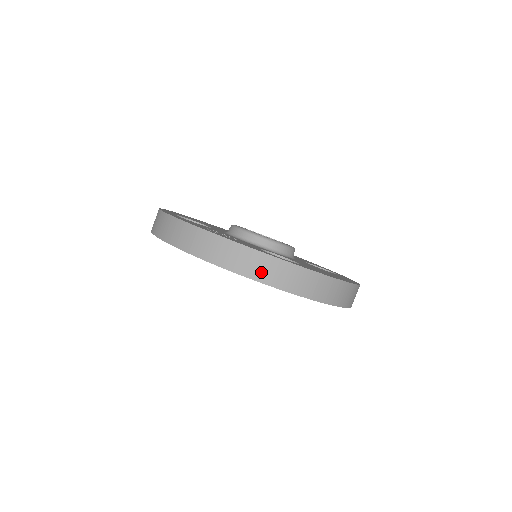
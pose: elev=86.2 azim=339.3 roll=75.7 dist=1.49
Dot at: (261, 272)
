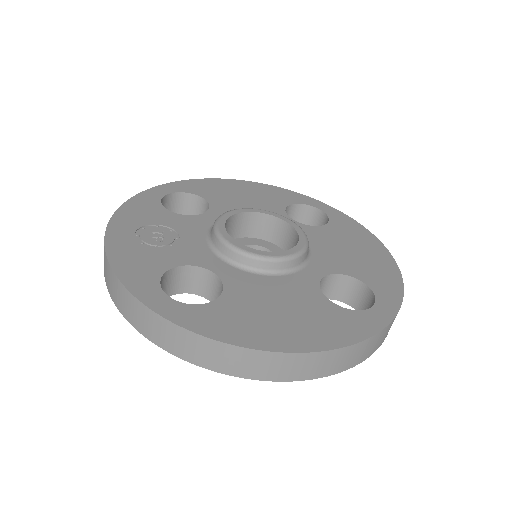
Dot at: (126, 309)
